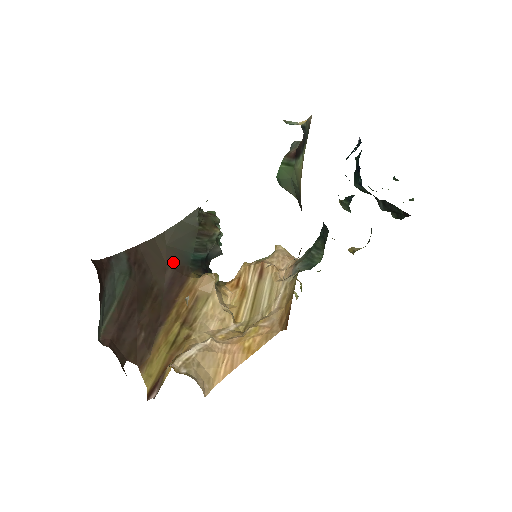
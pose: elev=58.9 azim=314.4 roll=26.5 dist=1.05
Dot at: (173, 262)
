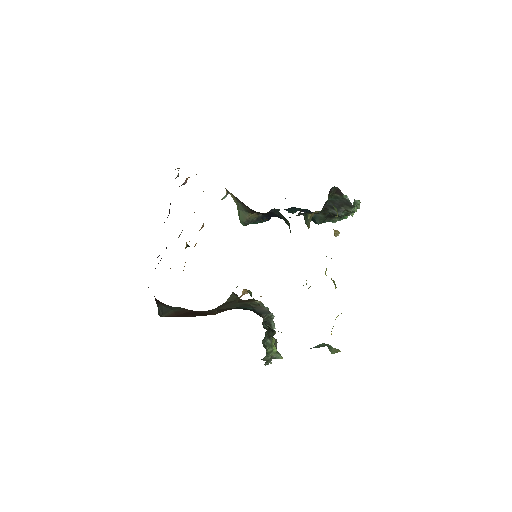
Dot at: occluded
